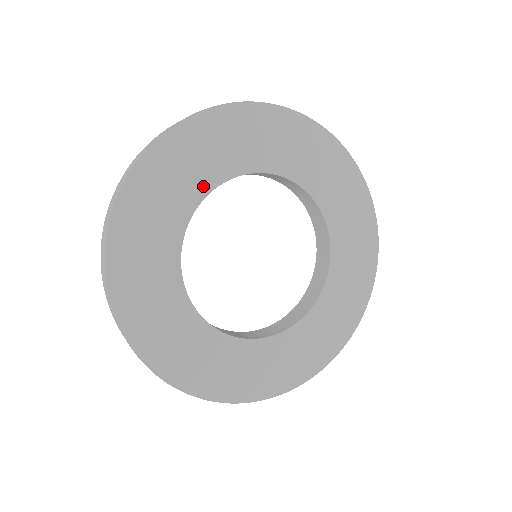
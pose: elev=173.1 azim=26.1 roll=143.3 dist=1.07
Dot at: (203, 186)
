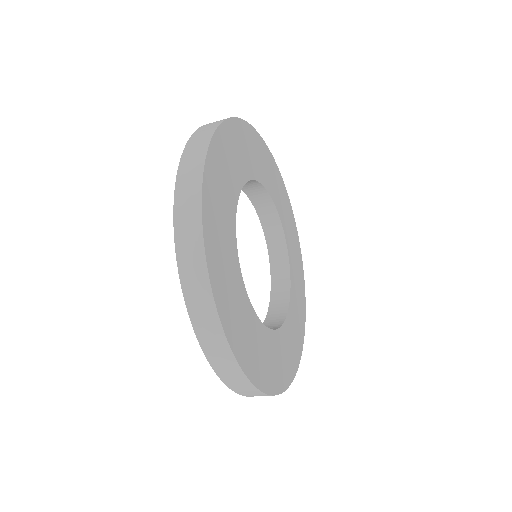
Dot at: (248, 172)
